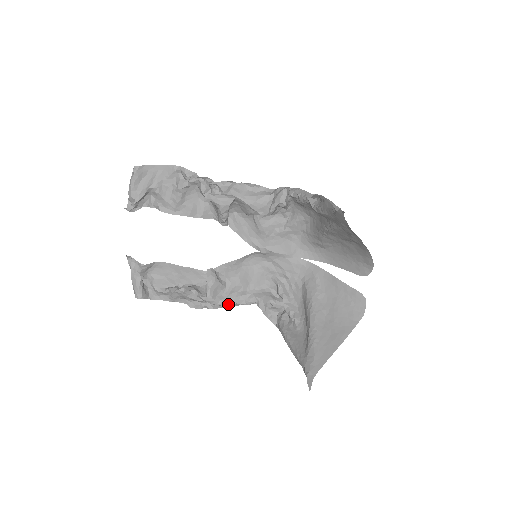
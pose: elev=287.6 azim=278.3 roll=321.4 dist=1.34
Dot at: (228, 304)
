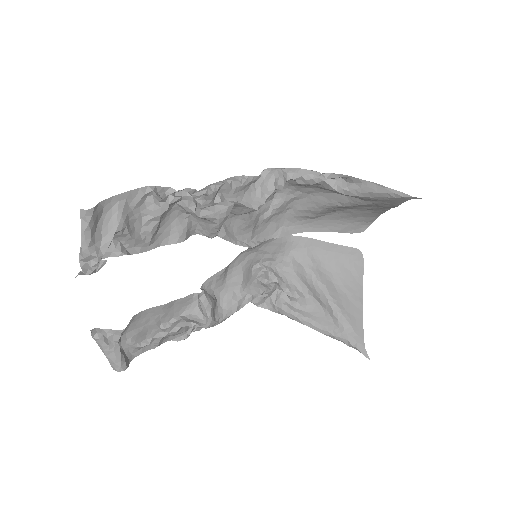
Dot at: (228, 317)
